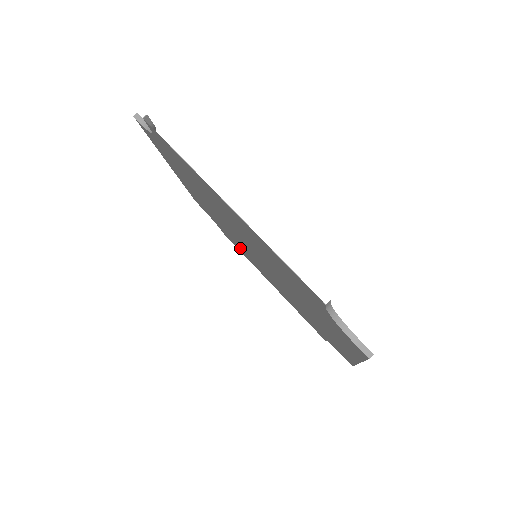
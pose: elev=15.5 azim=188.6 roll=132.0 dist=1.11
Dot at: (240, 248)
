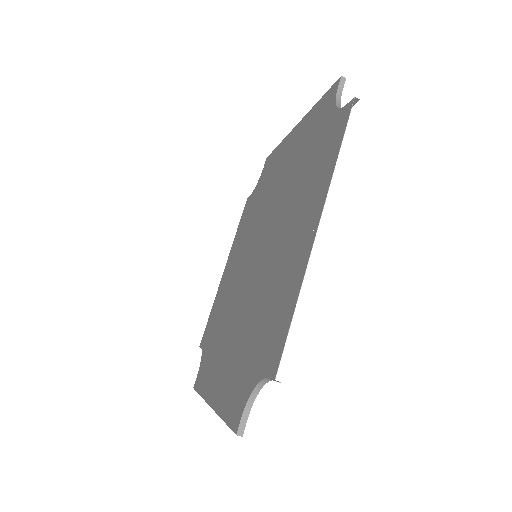
Dot at: (245, 225)
